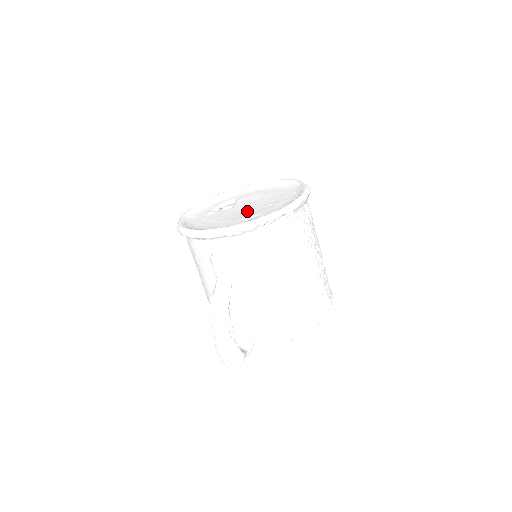
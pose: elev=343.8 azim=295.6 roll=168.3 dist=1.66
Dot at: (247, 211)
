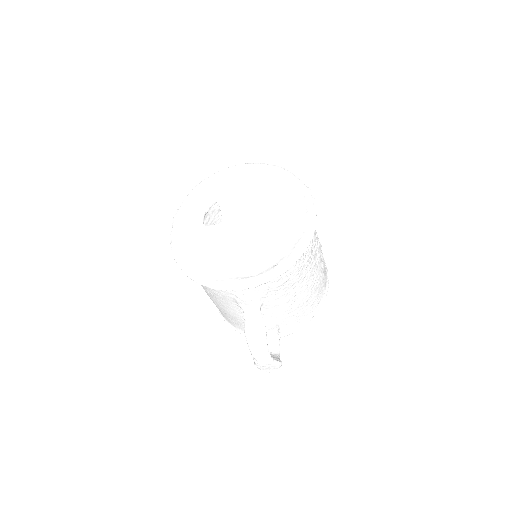
Dot at: (251, 232)
